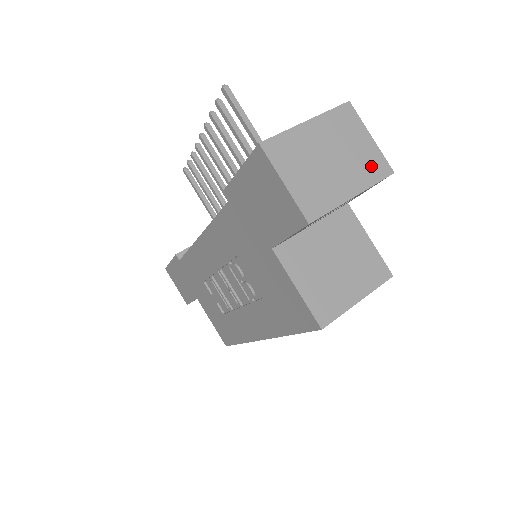
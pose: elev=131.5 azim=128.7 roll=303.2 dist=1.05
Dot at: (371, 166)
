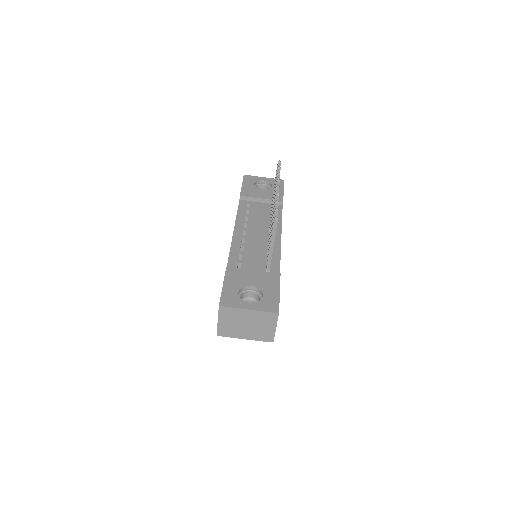
Dot at: (264, 336)
